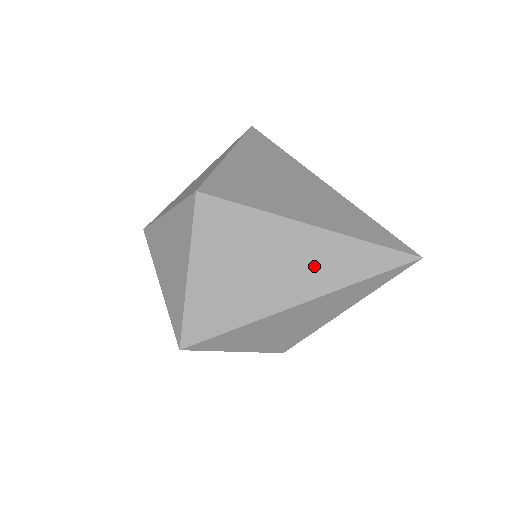
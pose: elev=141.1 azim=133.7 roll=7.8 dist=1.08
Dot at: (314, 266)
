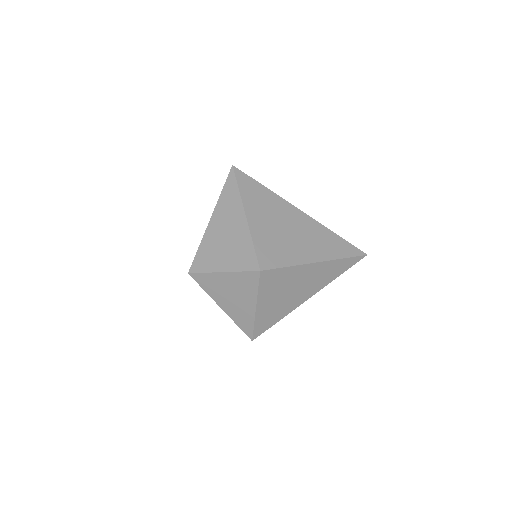
Dot at: (320, 278)
